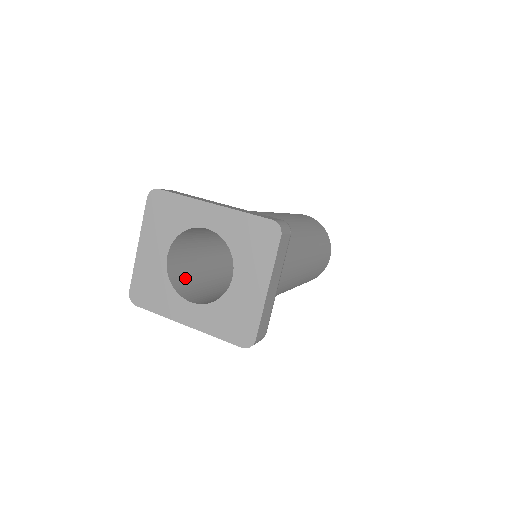
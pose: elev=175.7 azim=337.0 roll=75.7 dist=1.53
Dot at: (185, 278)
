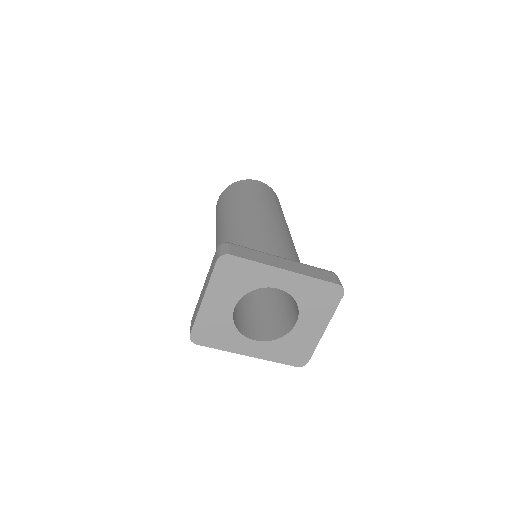
Dot at: (234, 312)
